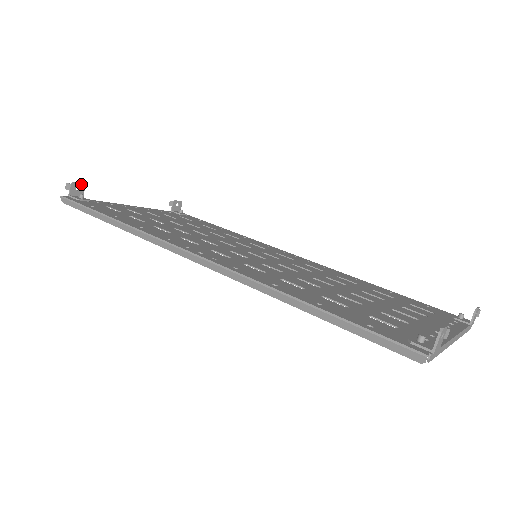
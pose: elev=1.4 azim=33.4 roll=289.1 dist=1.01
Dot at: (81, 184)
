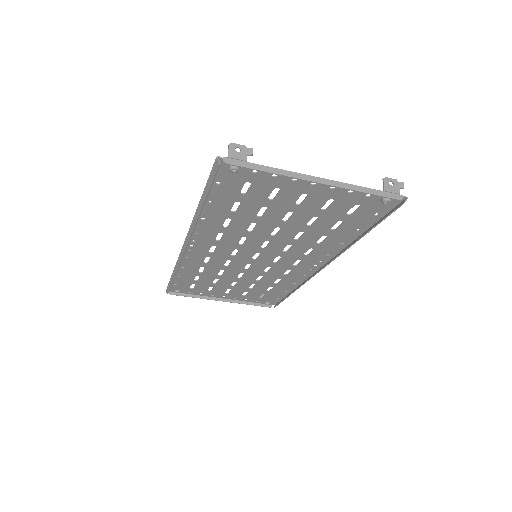
Dot at: occluded
